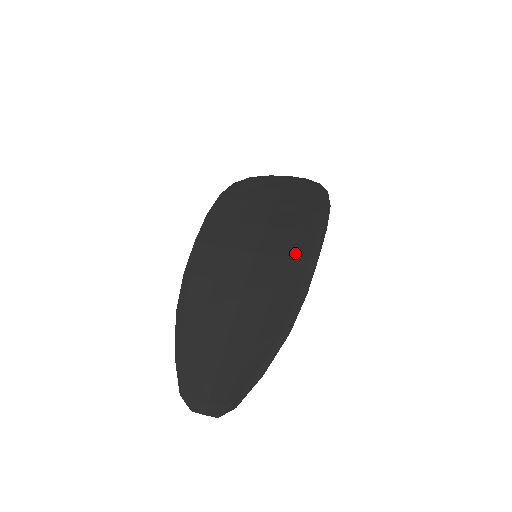
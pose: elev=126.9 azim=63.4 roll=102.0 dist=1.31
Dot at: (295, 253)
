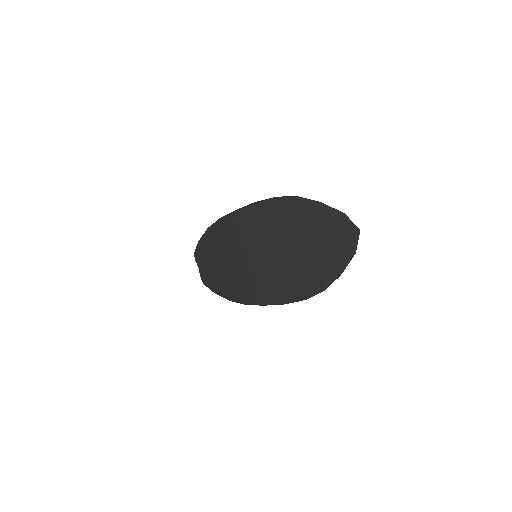
Dot at: (262, 287)
